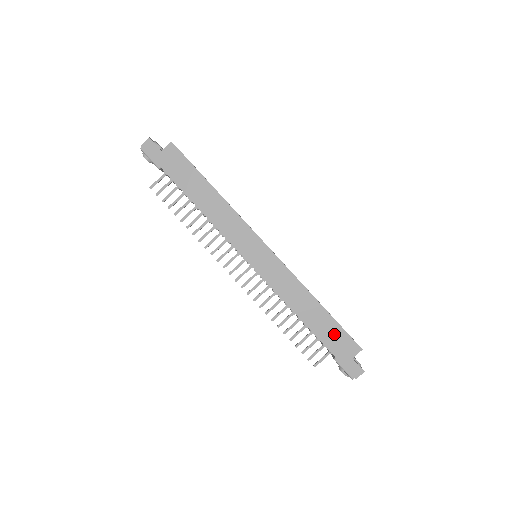
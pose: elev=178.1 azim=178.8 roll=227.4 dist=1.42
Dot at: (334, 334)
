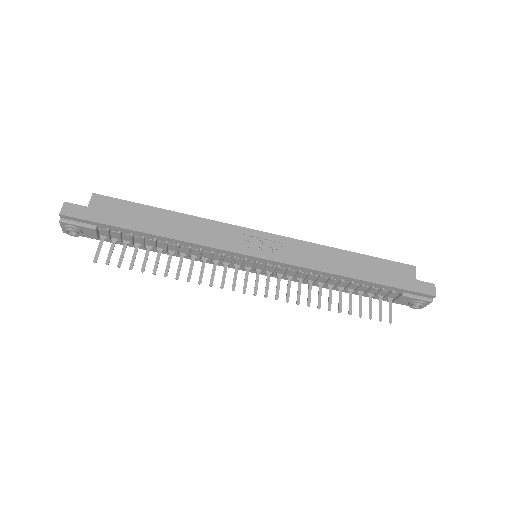
Dot at: (384, 270)
